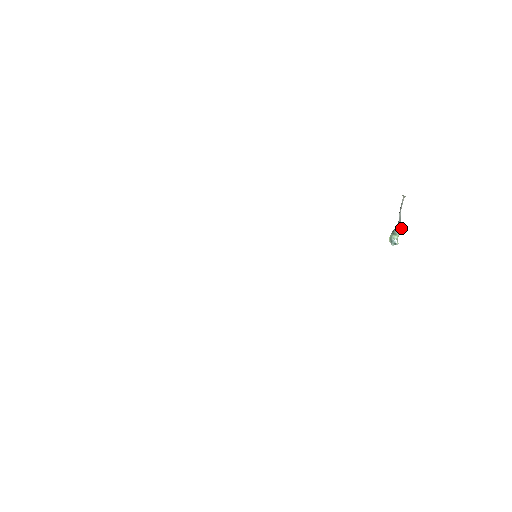
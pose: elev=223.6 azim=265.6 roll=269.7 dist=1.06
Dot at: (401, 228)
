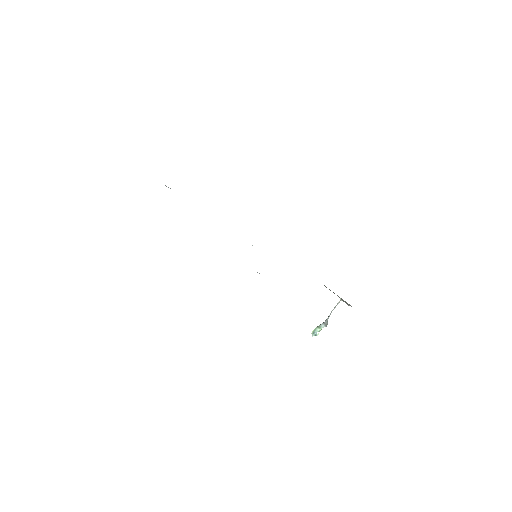
Dot at: (326, 324)
